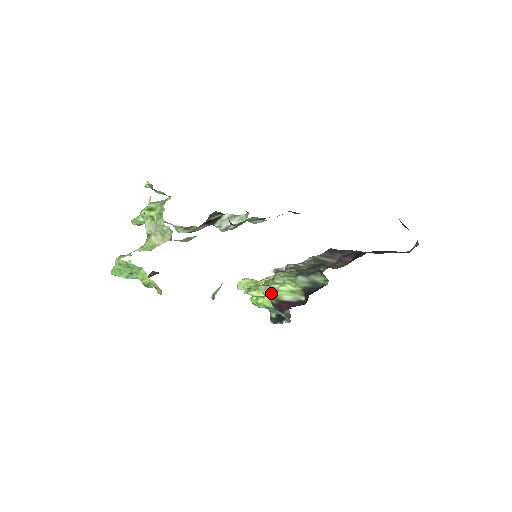
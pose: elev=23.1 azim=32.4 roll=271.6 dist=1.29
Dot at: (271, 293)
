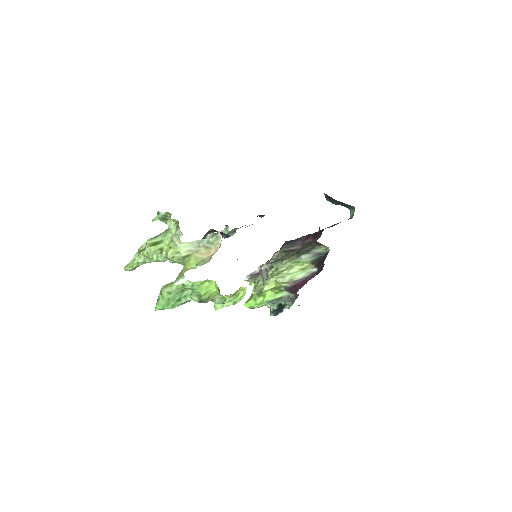
Dot at: (284, 279)
